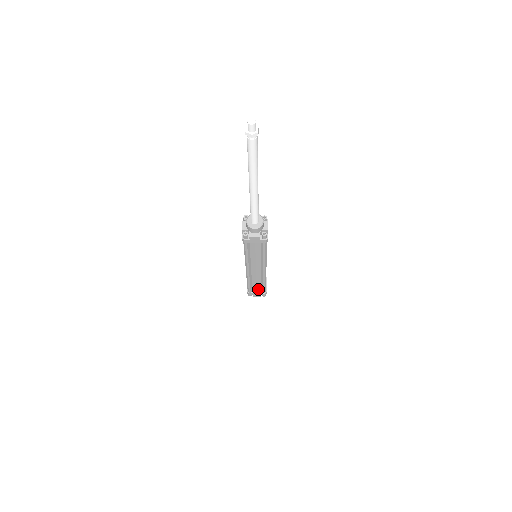
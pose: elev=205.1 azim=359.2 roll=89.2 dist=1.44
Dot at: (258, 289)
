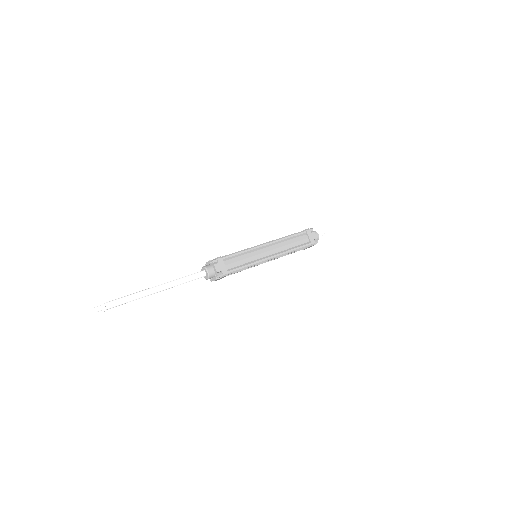
Dot at: occluded
